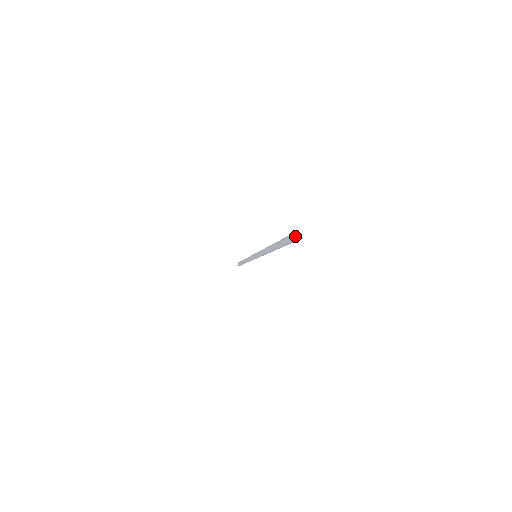
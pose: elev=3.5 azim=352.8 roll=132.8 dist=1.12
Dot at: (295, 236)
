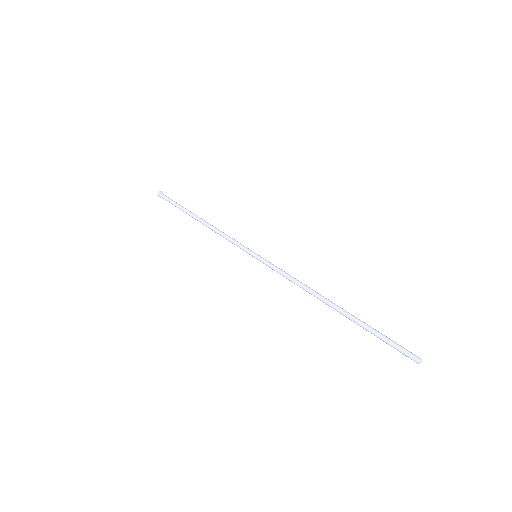
Dot at: (413, 358)
